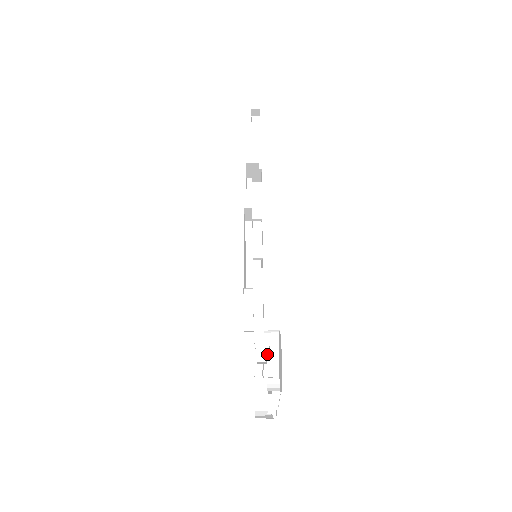
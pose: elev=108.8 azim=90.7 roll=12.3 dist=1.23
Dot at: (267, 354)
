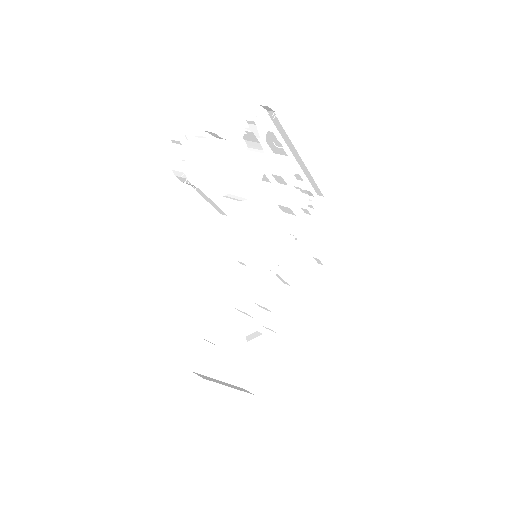
Dot at: occluded
